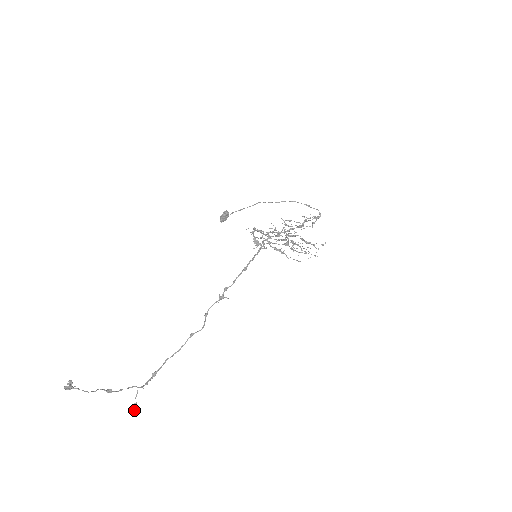
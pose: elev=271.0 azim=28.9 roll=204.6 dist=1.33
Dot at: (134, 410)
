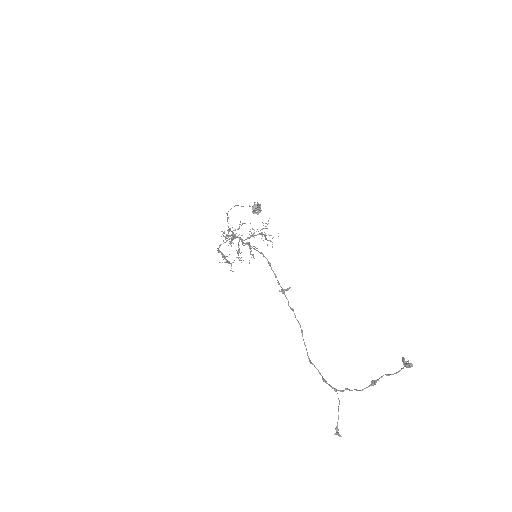
Dot at: (339, 434)
